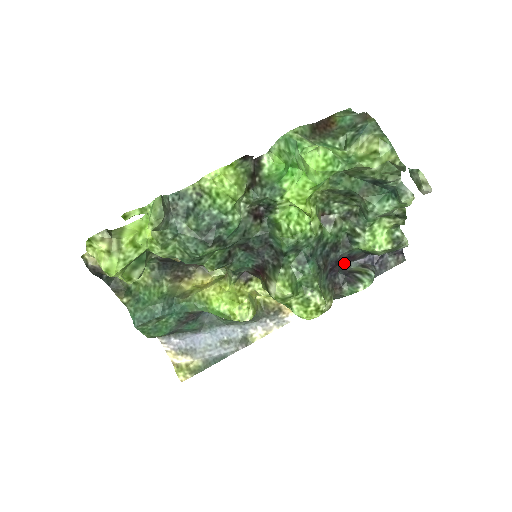
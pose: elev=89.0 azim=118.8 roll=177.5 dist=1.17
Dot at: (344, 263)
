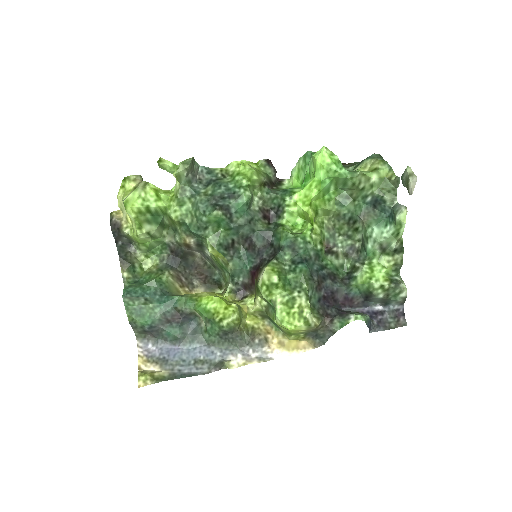
Dot at: (341, 306)
